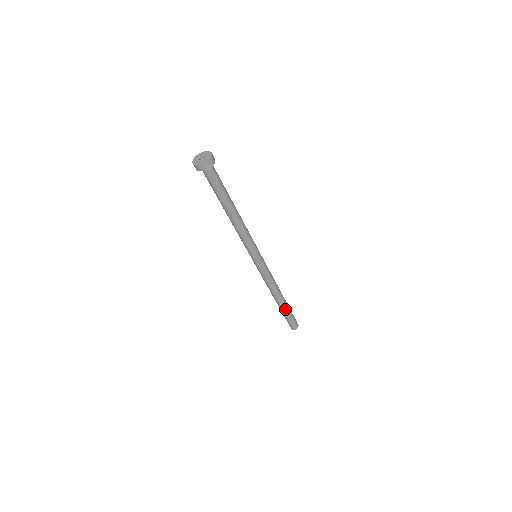
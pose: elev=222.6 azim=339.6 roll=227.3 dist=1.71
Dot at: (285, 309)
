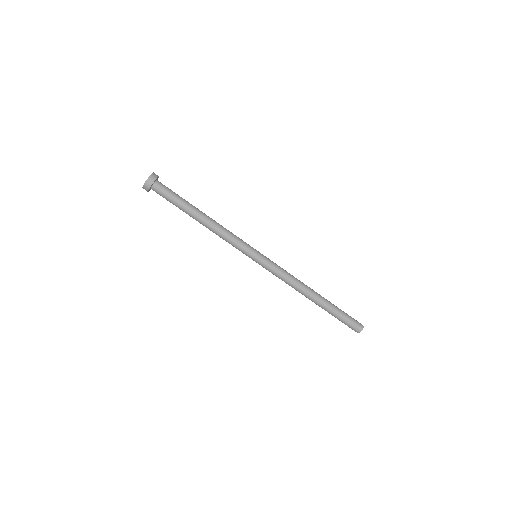
Dot at: (330, 306)
